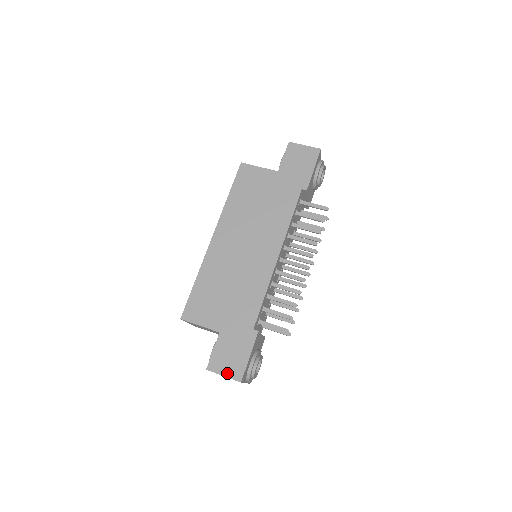
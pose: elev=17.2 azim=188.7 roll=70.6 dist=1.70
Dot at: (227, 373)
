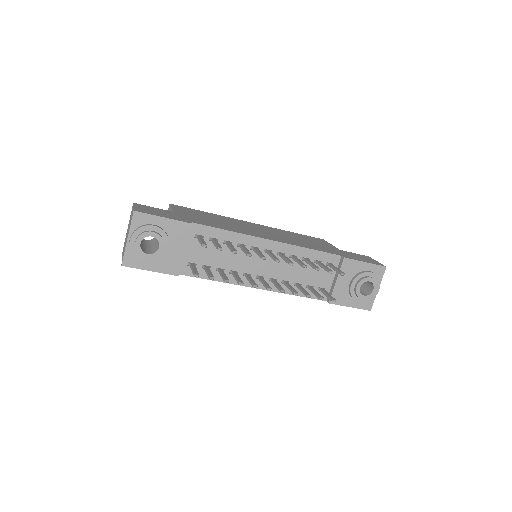
Dot at: (138, 208)
